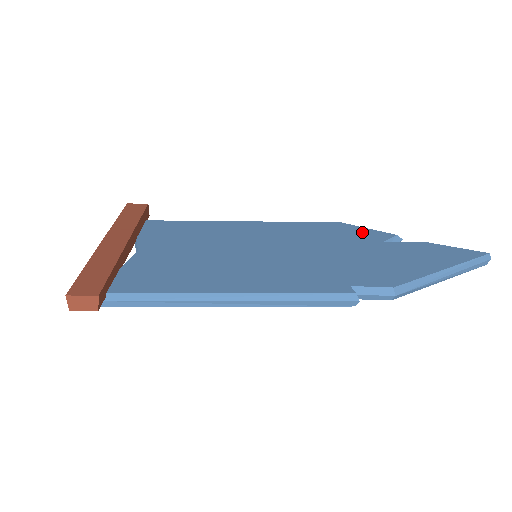
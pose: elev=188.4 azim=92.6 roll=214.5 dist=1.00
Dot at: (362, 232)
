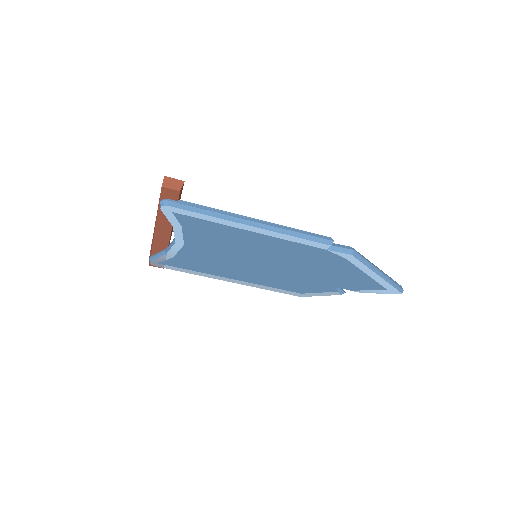
Dot at: occluded
